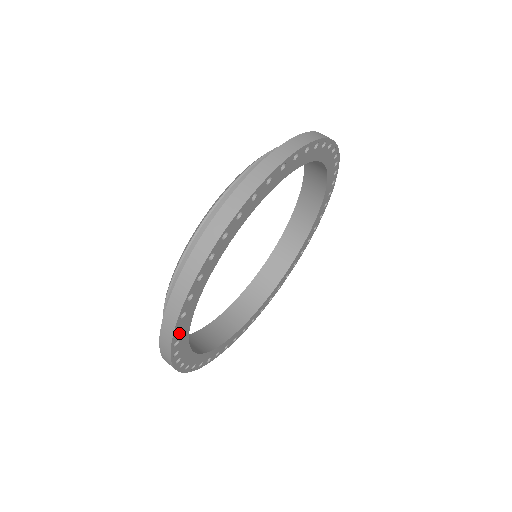
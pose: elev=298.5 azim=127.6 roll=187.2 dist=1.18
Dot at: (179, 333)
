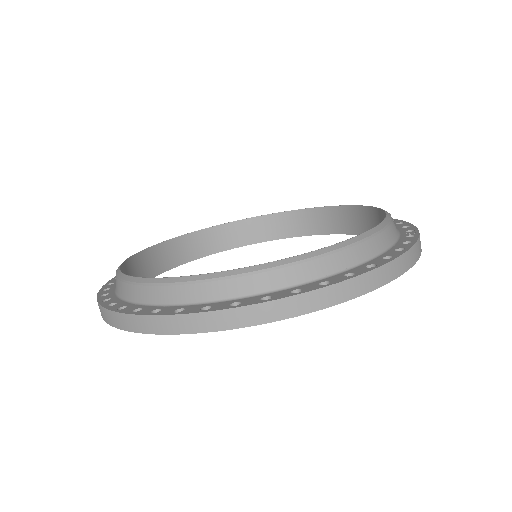
Dot at: occluded
